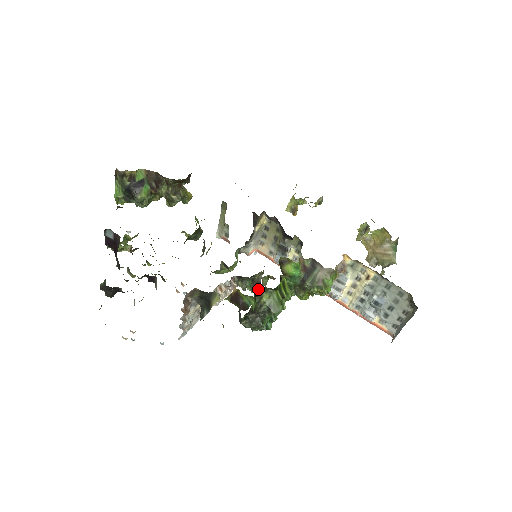
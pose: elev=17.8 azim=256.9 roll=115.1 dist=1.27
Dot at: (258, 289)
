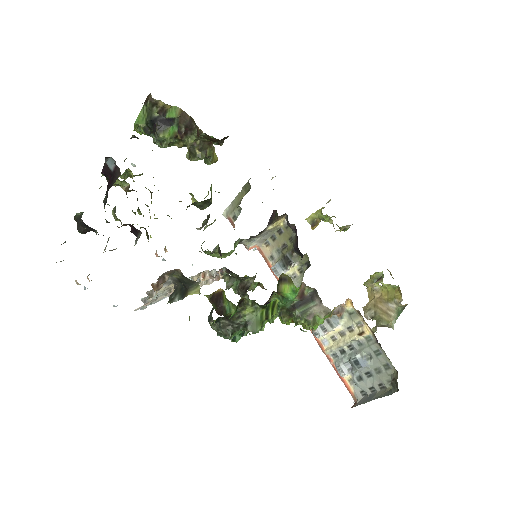
Dot at: (245, 299)
